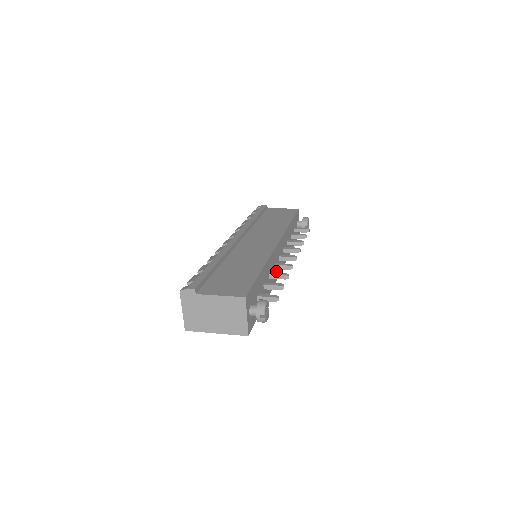
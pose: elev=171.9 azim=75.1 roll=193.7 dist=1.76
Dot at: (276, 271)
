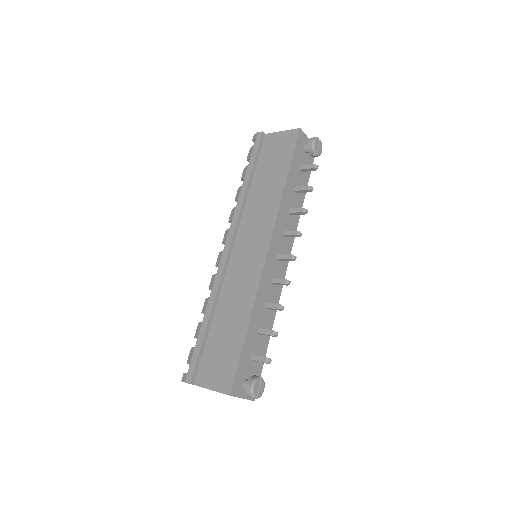
Dot at: occluded
